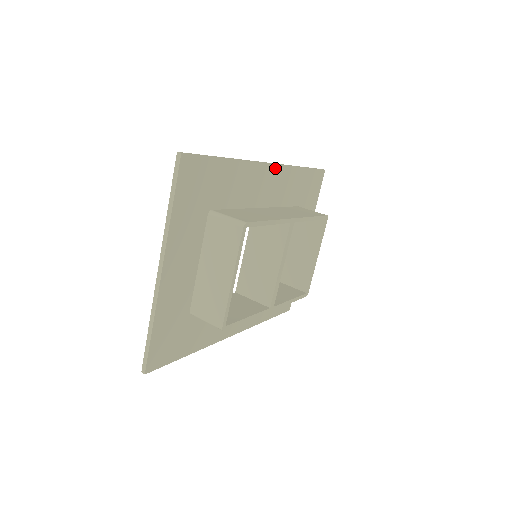
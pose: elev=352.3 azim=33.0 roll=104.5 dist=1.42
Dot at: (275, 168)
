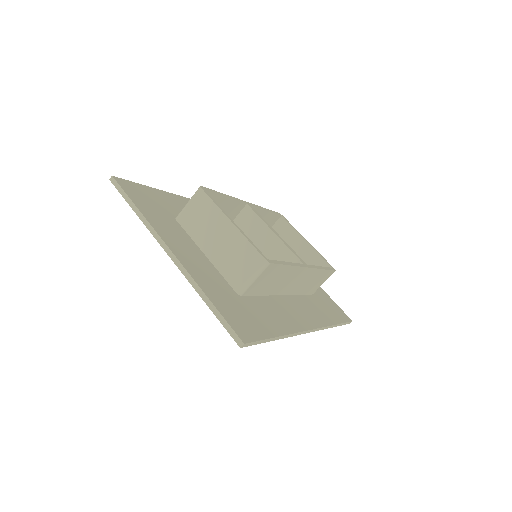
Dot at: occluded
